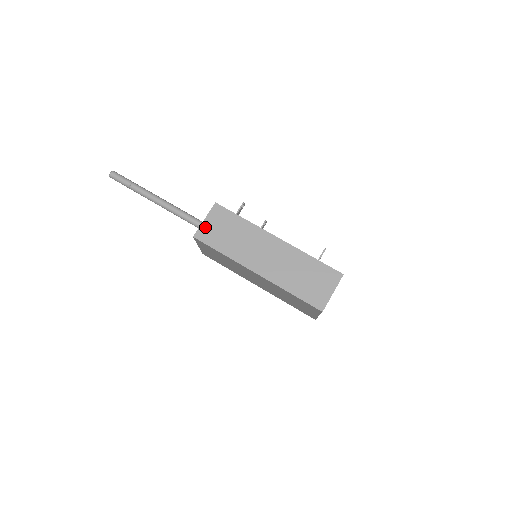
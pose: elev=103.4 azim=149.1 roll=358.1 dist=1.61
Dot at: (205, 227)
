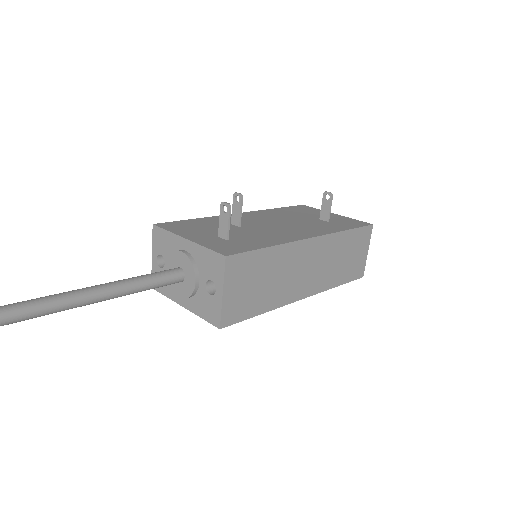
Dot at: (229, 303)
